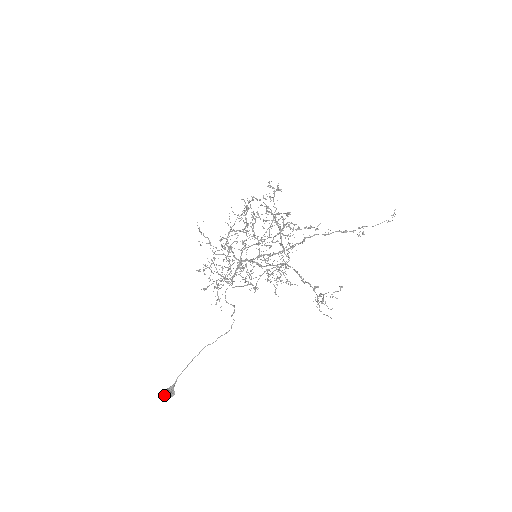
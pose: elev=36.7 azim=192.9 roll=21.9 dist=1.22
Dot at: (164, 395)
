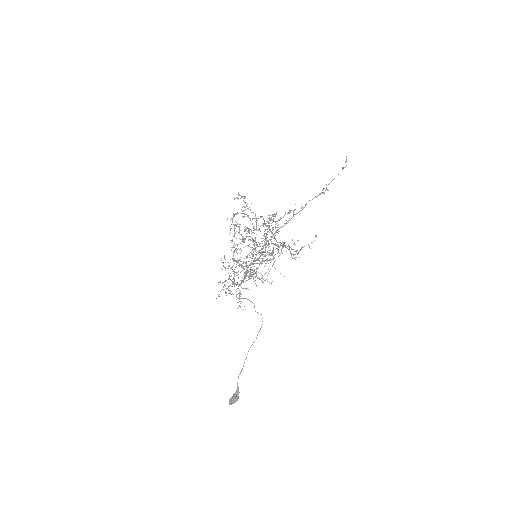
Dot at: (230, 402)
